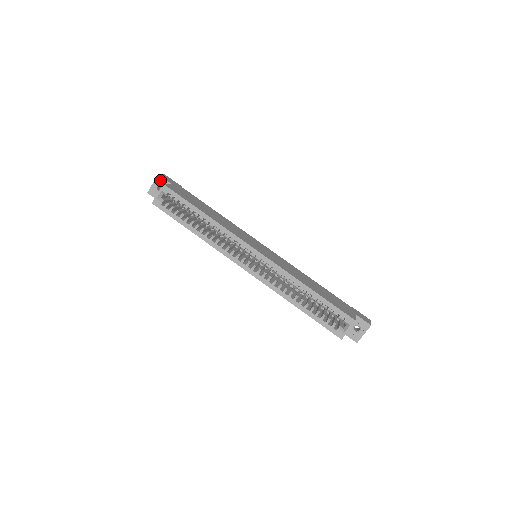
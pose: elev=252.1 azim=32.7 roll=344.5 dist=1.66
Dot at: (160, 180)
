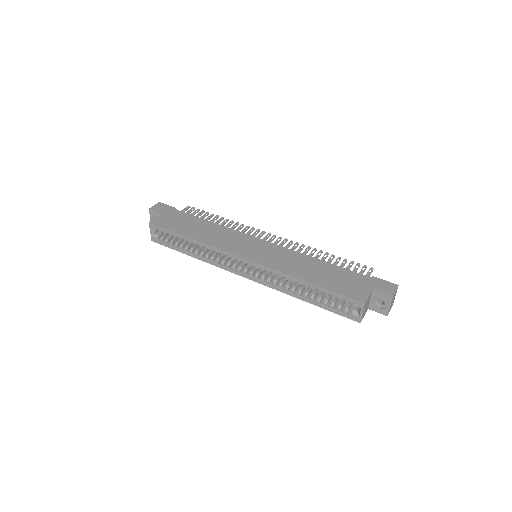
Dot at: (153, 213)
